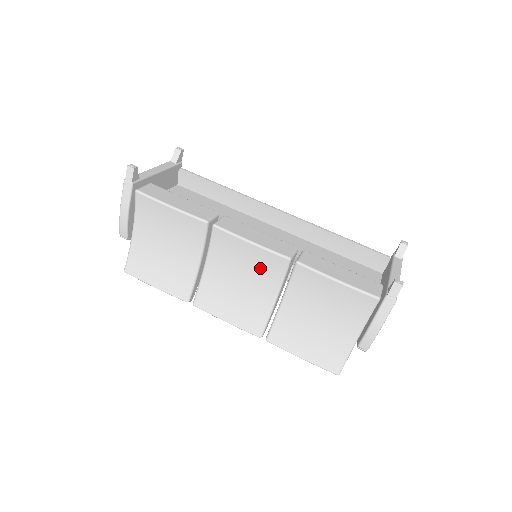
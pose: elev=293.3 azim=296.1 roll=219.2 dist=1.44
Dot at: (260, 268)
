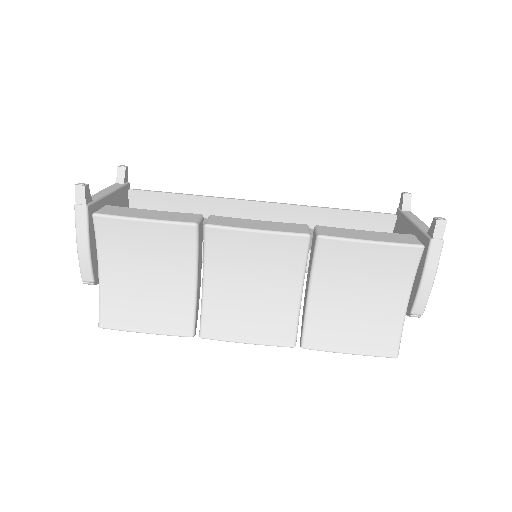
Dot at: (275, 260)
